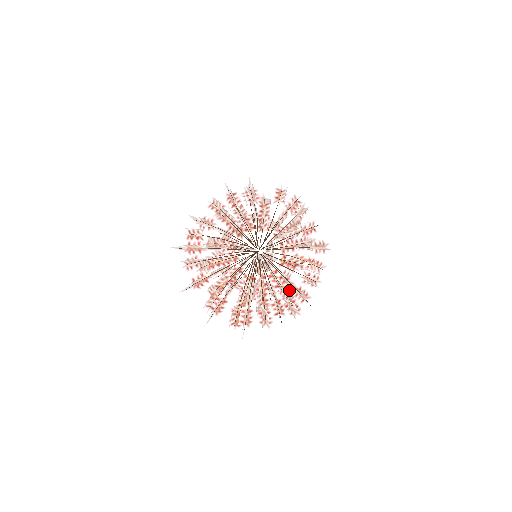
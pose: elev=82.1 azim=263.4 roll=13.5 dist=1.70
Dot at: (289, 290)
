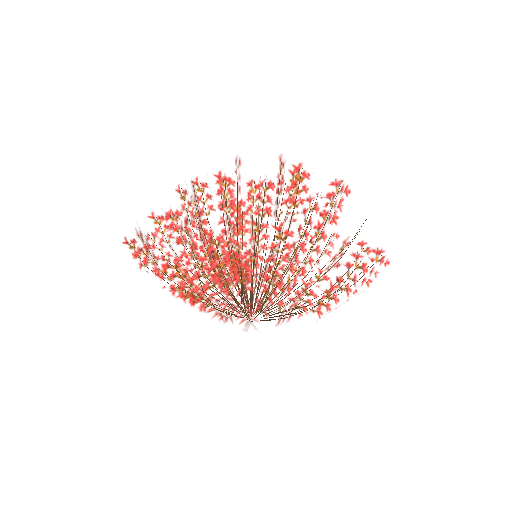
Dot at: occluded
